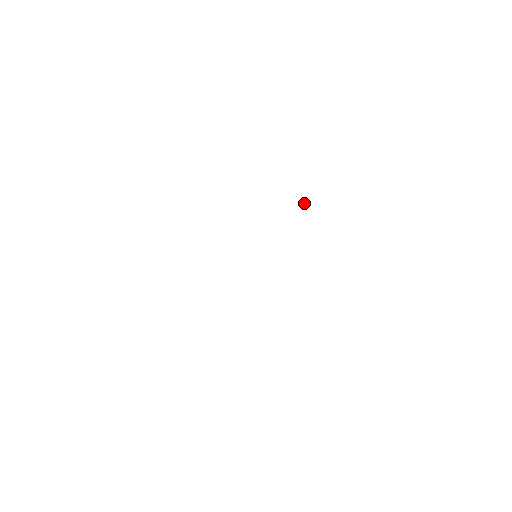
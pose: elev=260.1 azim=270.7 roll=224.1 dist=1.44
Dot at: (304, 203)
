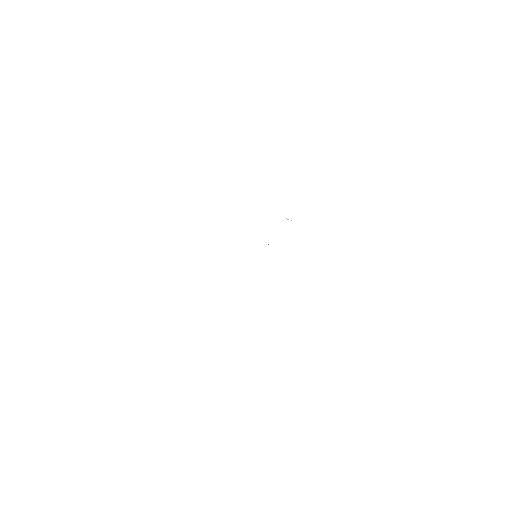
Dot at: (288, 219)
